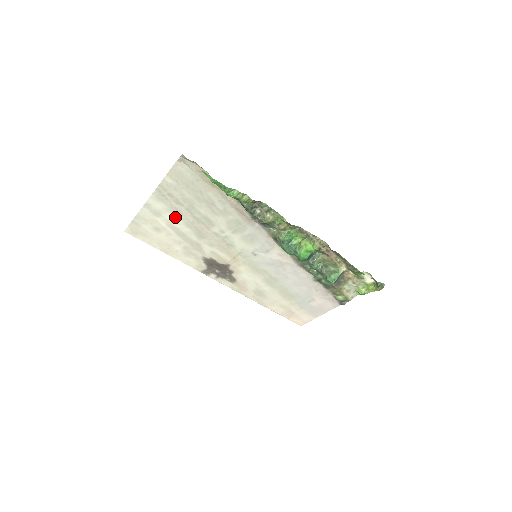
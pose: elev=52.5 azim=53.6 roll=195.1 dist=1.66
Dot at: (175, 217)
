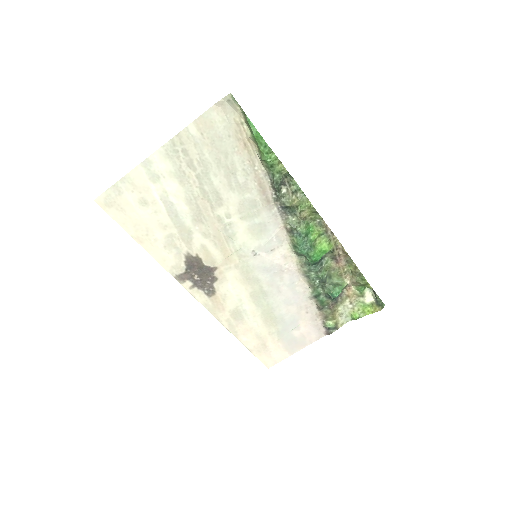
Dot at: (177, 186)
